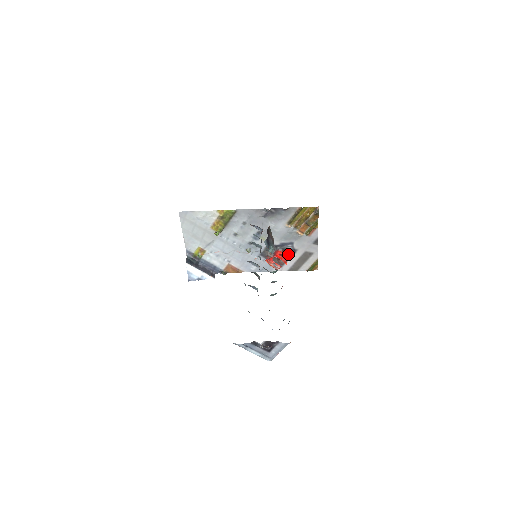
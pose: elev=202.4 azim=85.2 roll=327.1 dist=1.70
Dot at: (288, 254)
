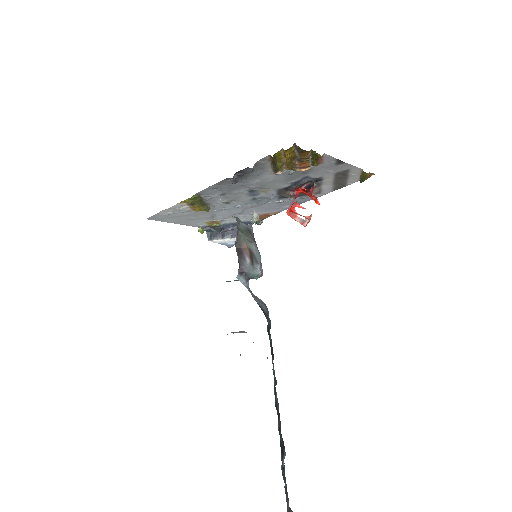
Dot at: (314, 183)
